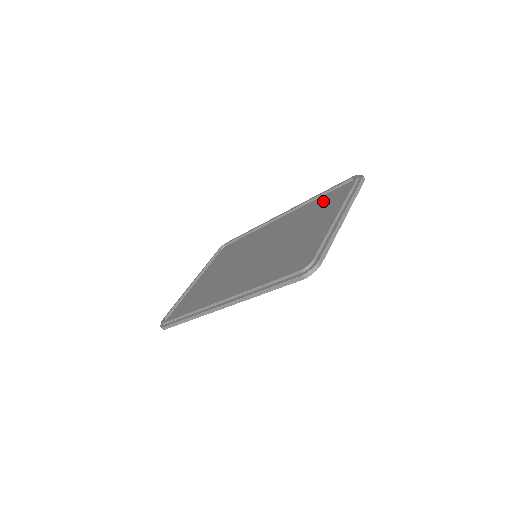
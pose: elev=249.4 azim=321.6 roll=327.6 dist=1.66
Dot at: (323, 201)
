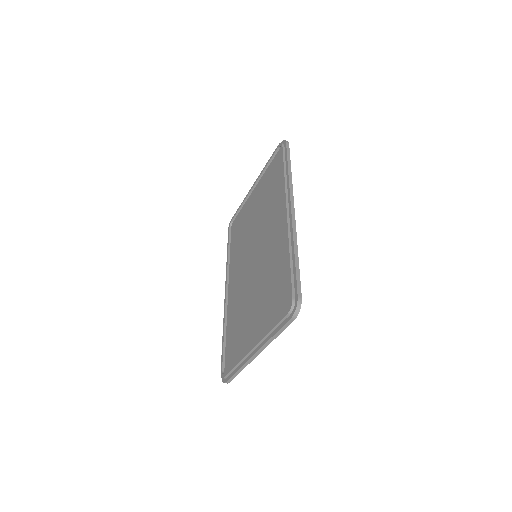
Dot at: (281, 282)
